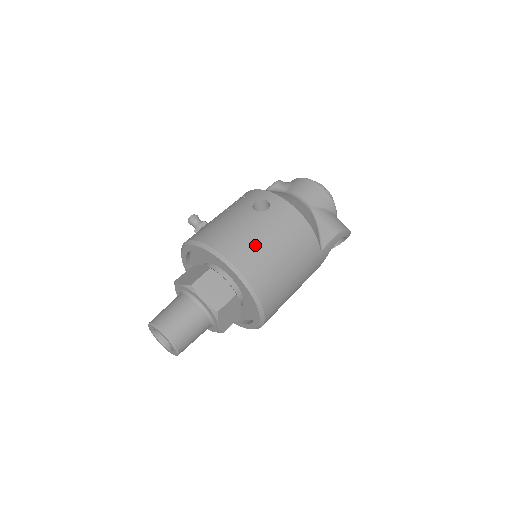
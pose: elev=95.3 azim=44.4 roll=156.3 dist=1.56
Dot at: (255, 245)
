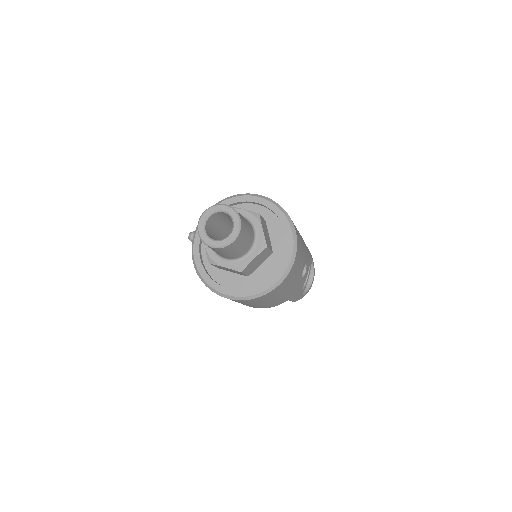
Dot at: occluded
